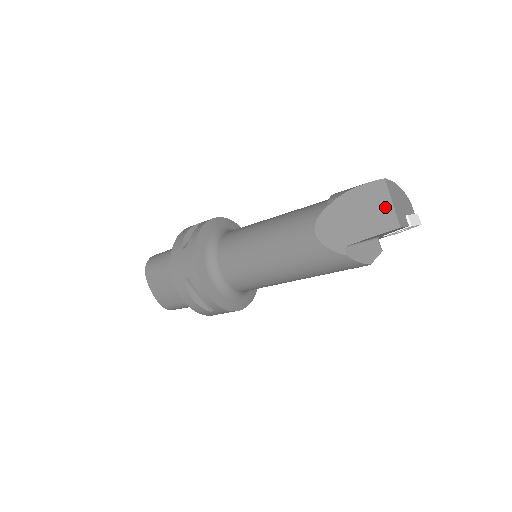
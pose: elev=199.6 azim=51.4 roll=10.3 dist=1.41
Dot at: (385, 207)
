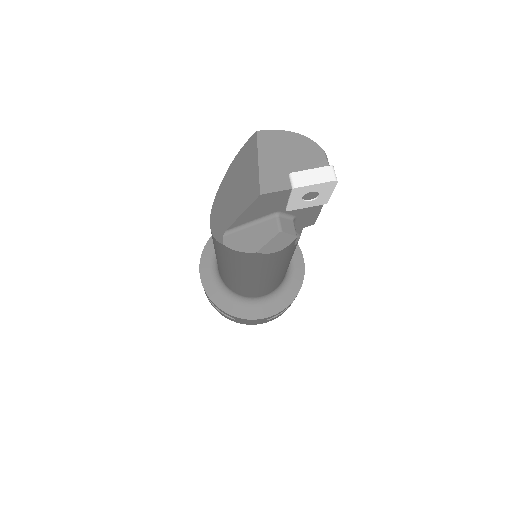
Dot at: (252, 171)
